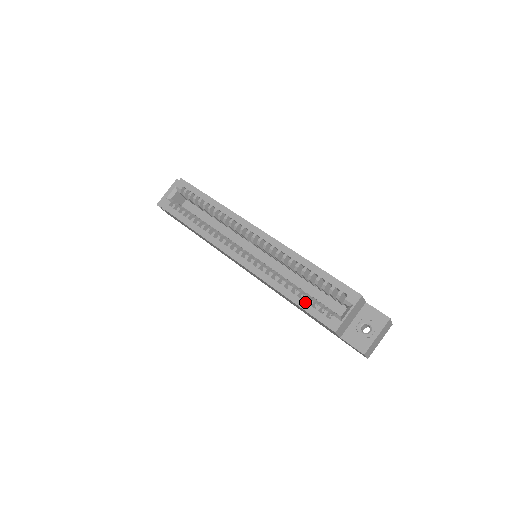
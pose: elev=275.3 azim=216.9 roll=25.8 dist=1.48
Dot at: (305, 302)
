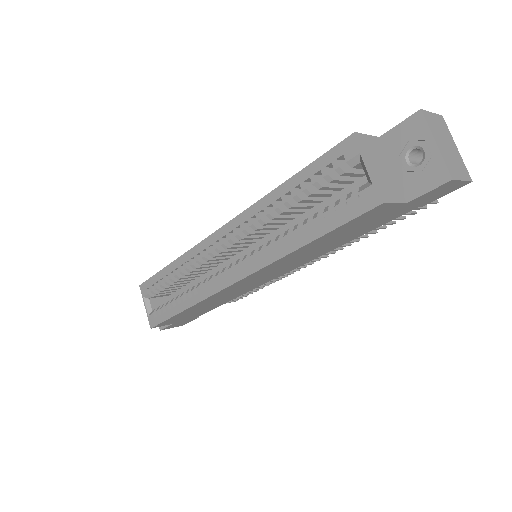
Dot at: (321, 224)
